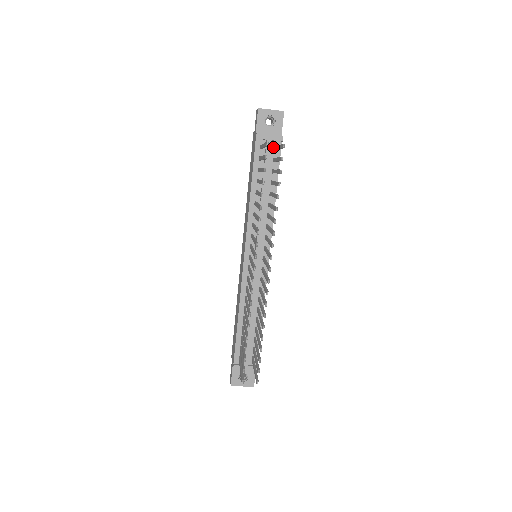
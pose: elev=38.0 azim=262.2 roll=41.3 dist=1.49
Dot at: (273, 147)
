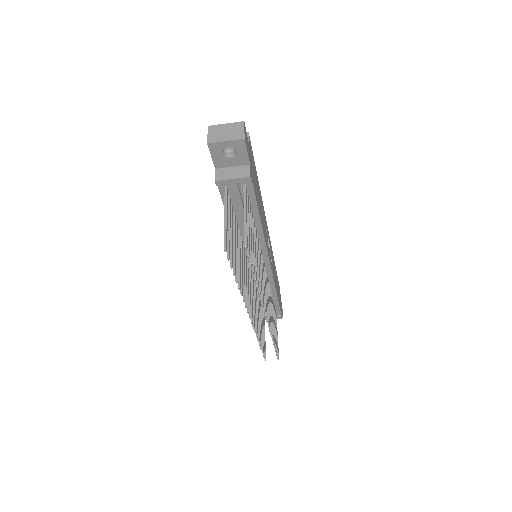
Dot at: (241, 185)
